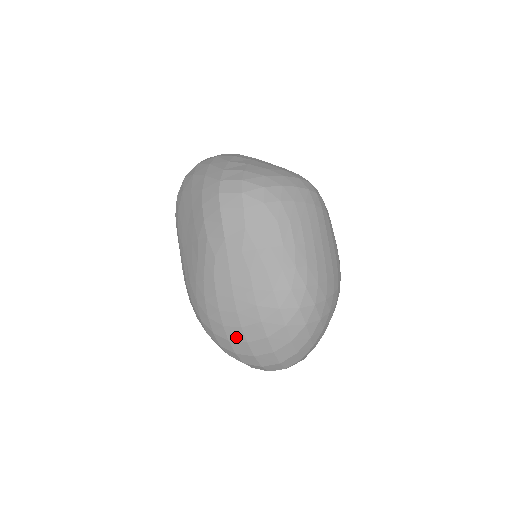
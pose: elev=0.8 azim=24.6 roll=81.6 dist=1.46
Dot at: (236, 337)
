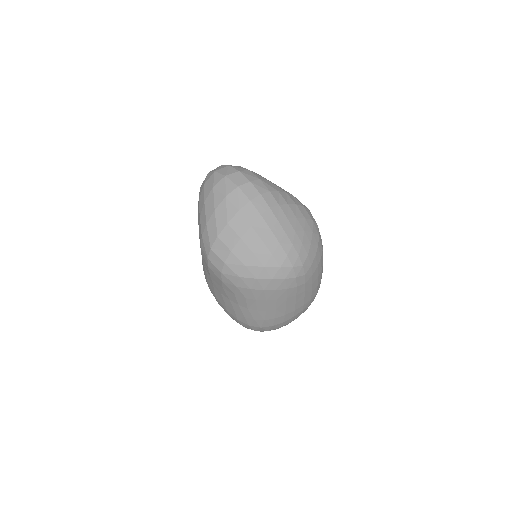
Dot at: occluded
